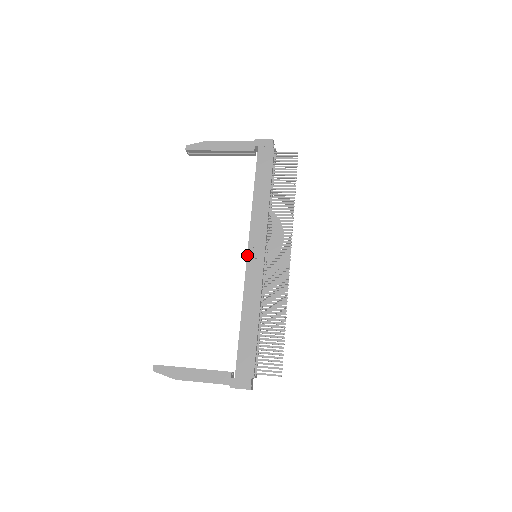
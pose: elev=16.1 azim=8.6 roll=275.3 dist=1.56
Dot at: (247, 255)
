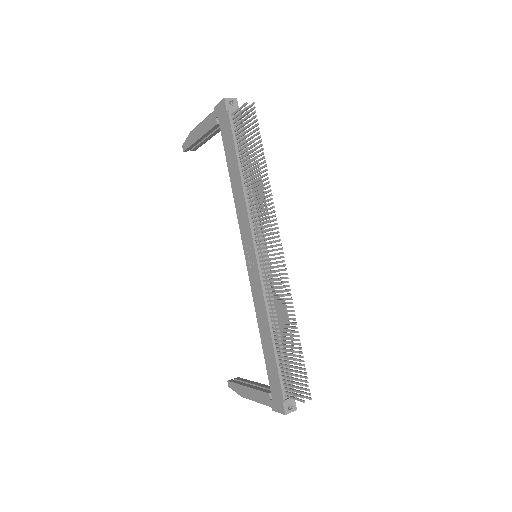
Dot at: (245, 259)
